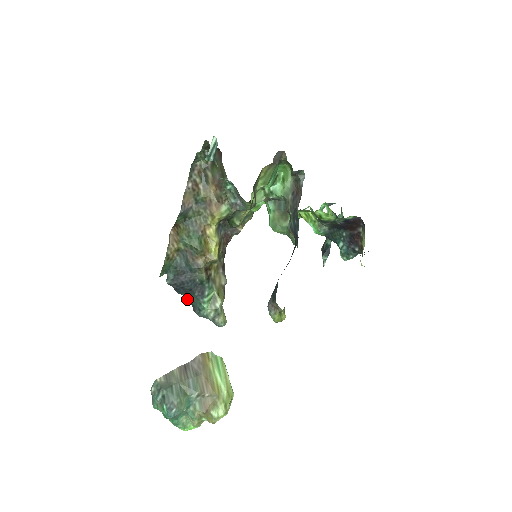
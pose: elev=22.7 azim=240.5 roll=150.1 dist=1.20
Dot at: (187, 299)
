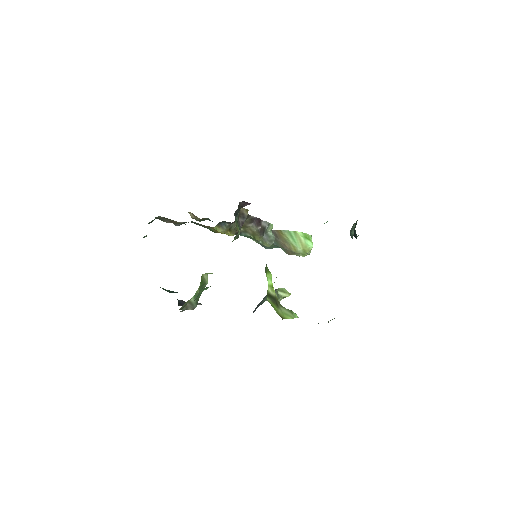
Dot at: occluded
